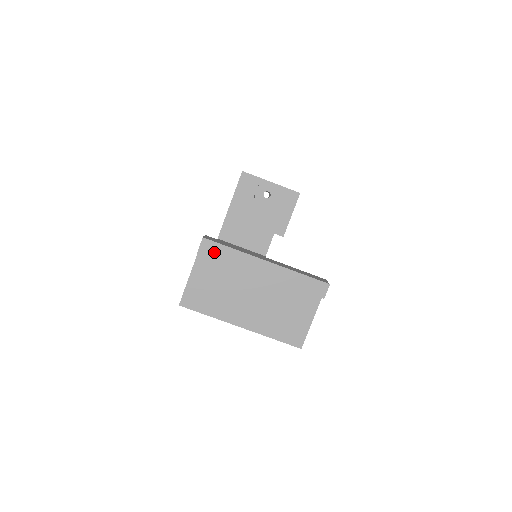
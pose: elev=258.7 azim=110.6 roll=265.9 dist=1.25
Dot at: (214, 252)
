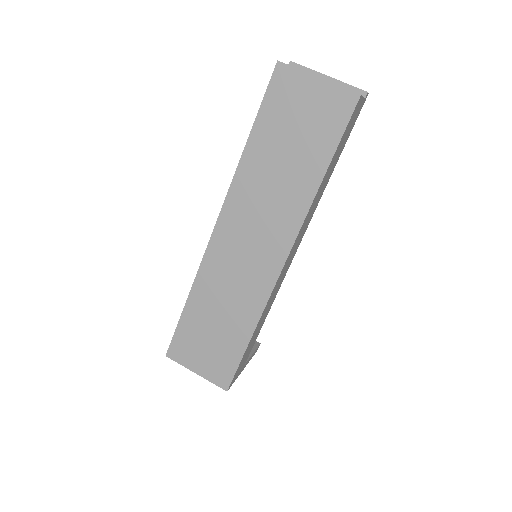
Dot at: (299, 65)
